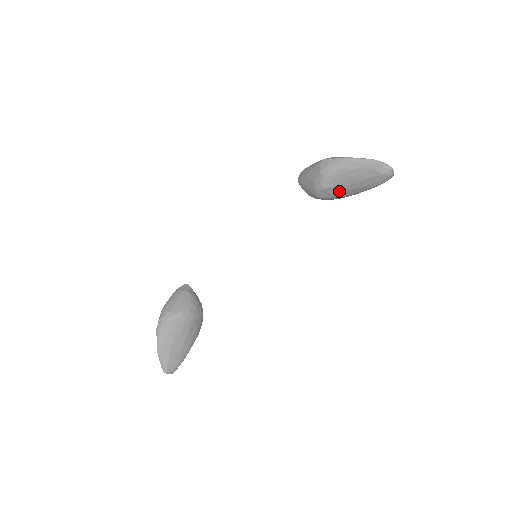
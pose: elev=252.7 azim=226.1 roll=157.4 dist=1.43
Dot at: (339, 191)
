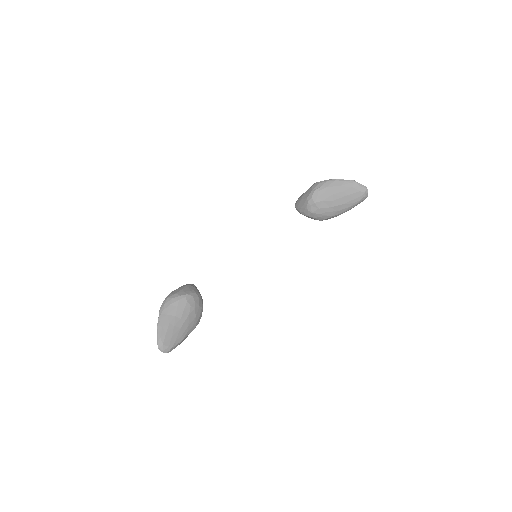
Dot at: (326, 207)
